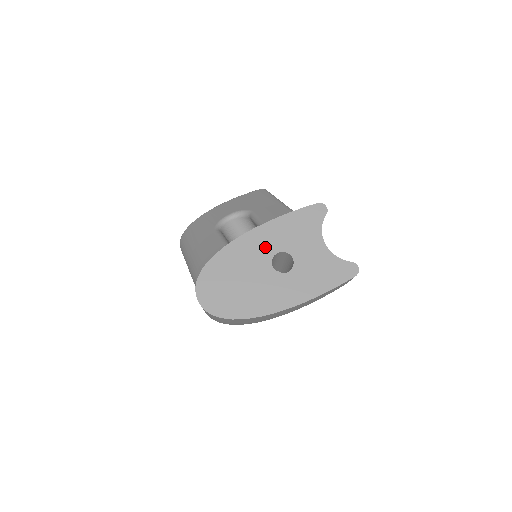
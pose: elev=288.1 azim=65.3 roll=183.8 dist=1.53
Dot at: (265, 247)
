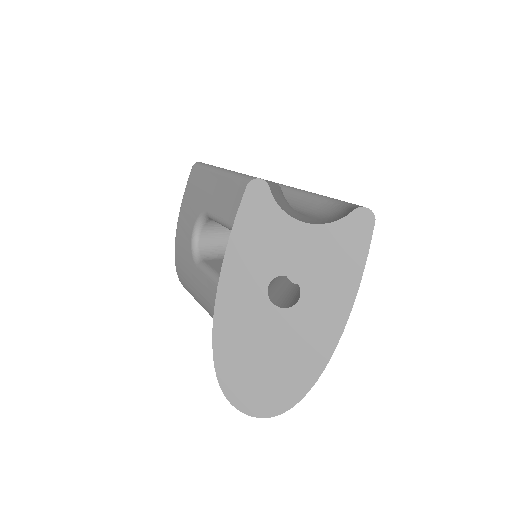
Dot at: (249, 295)
